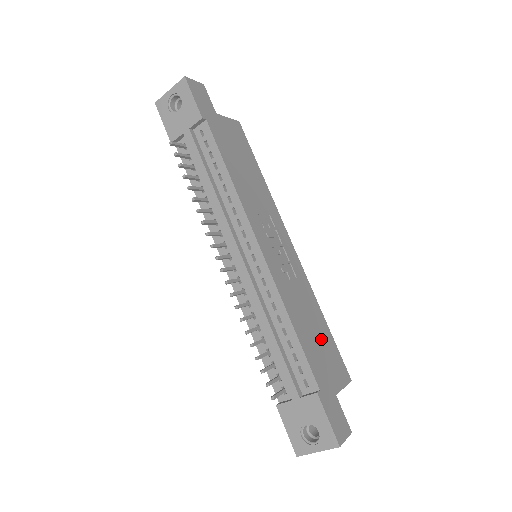
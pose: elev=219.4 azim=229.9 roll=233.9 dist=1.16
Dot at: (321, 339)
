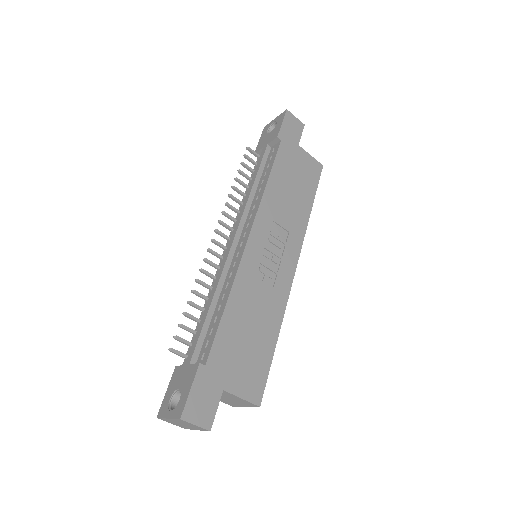
Dot at: (253, 344)
